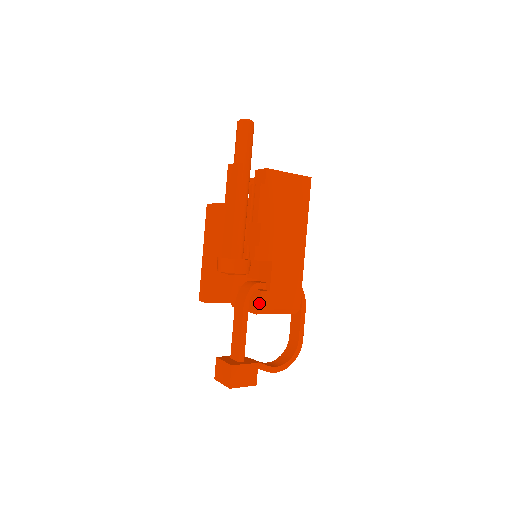
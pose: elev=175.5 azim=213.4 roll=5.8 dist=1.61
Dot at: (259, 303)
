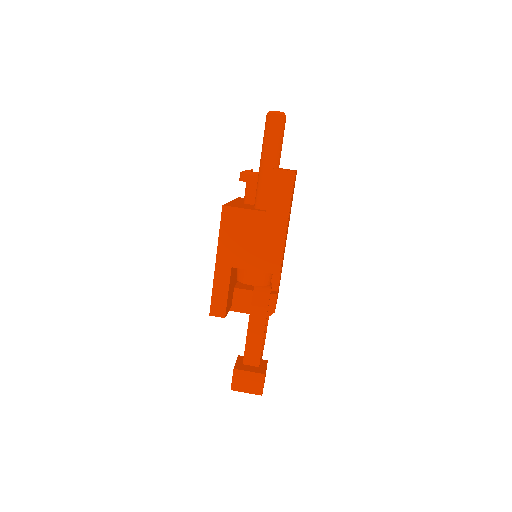
Dot at: (274, 306)
